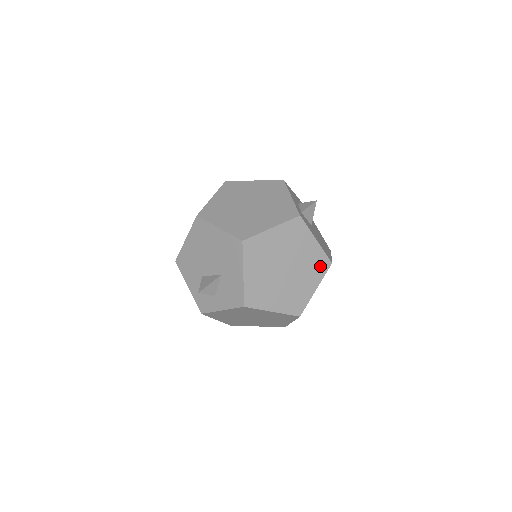
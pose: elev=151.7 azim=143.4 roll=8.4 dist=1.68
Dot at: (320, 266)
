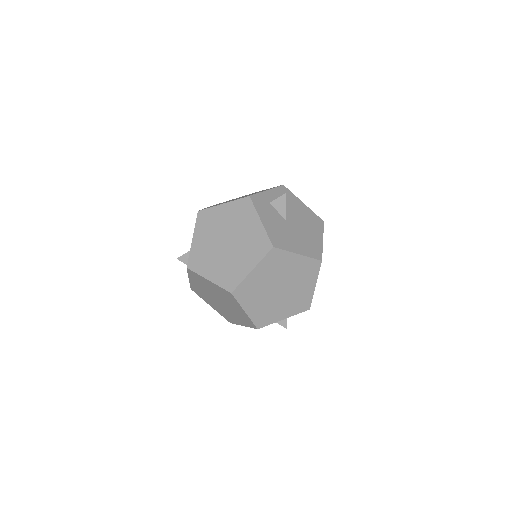
Dot at: (260, 247)
